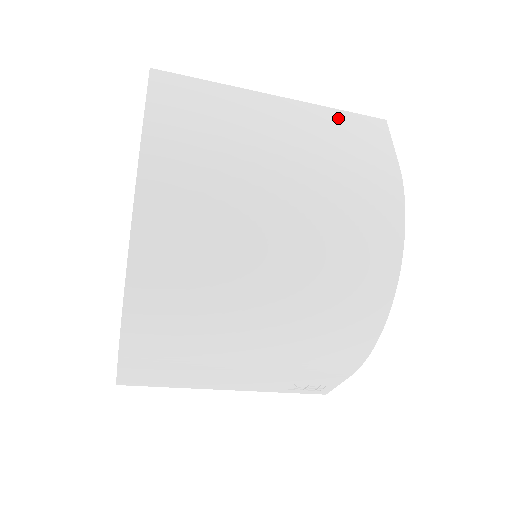
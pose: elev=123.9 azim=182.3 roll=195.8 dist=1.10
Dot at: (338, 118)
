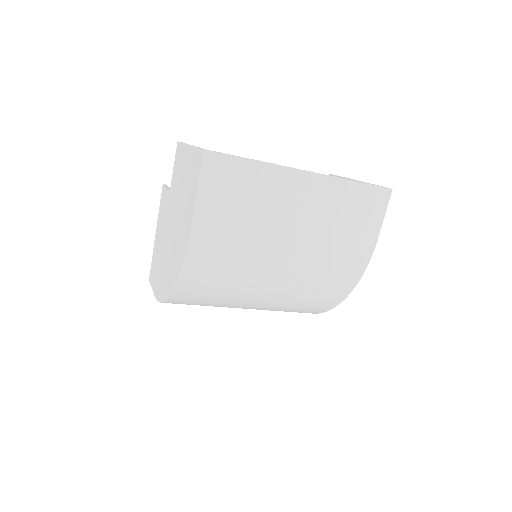
Dot at: (351, 193)
